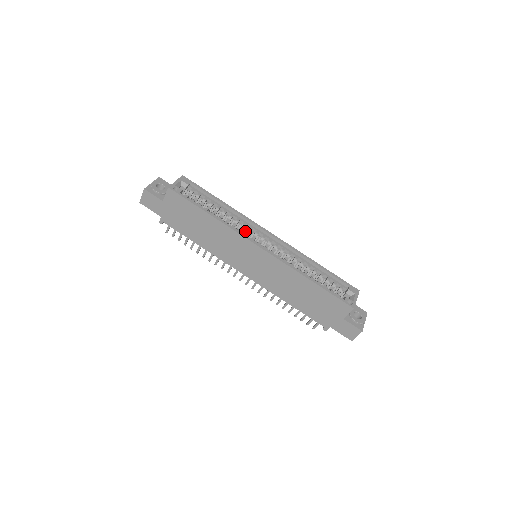
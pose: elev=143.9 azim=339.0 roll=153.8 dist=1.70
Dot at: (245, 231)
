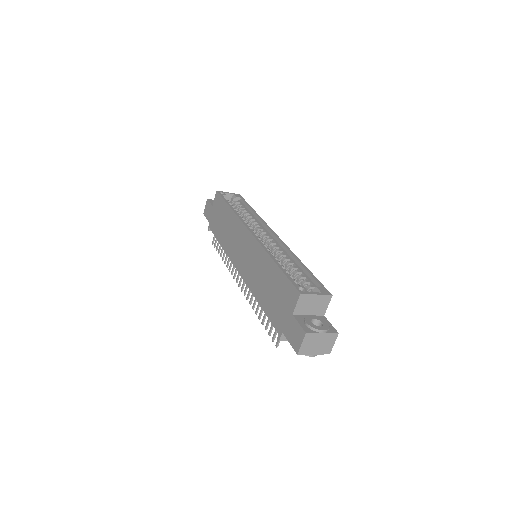
Dot at: (255, 230)
